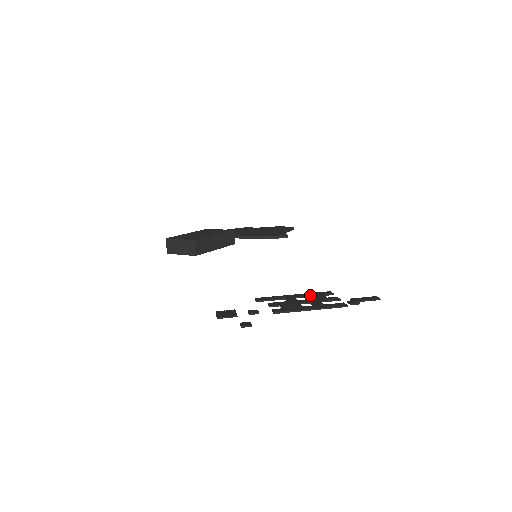
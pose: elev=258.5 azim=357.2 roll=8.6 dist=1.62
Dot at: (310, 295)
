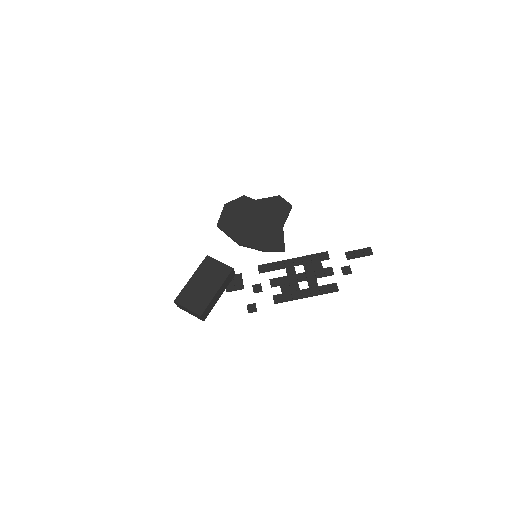
Dot at: (308, 262)
